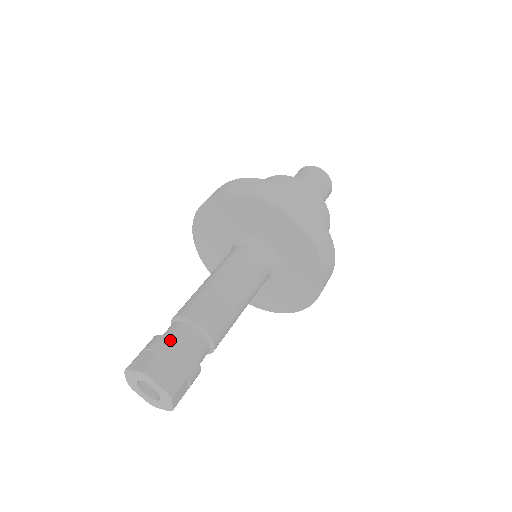
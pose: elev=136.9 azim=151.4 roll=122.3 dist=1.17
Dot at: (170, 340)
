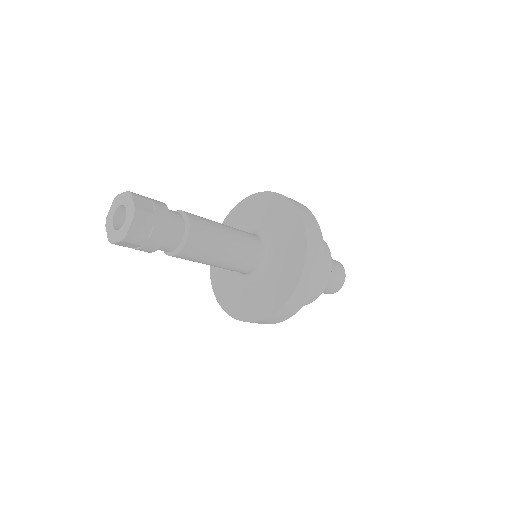
Dot at: occluded
